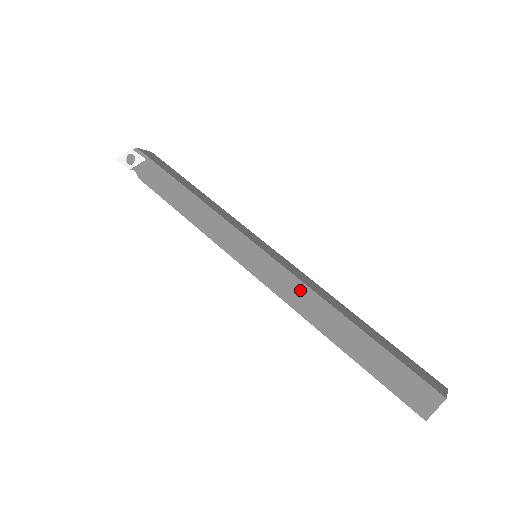
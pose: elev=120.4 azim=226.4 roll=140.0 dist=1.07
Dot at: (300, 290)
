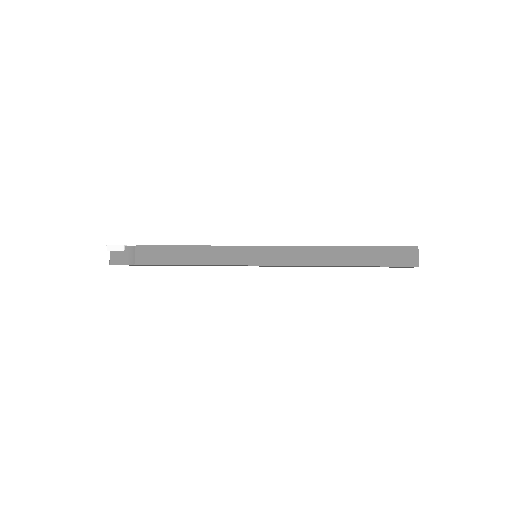
Dot at: occluded
